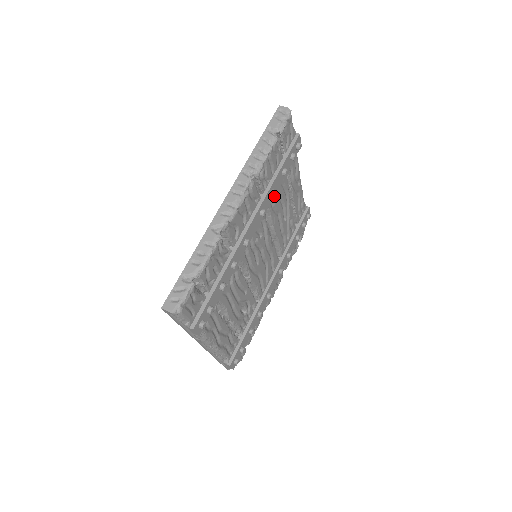
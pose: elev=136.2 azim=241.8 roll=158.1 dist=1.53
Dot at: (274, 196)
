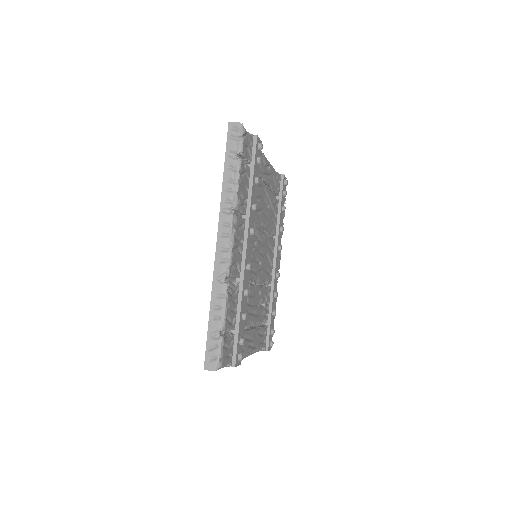
Dot at: occluded
